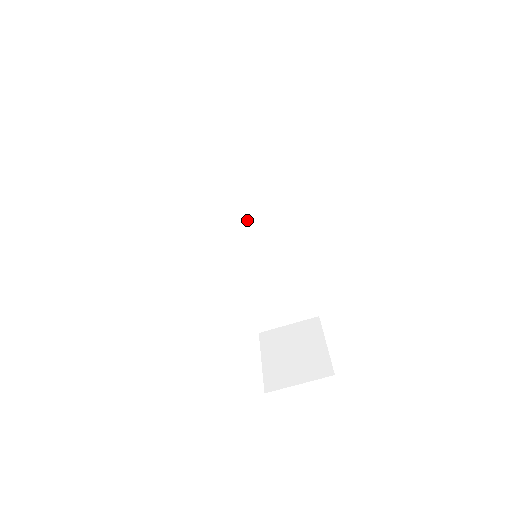
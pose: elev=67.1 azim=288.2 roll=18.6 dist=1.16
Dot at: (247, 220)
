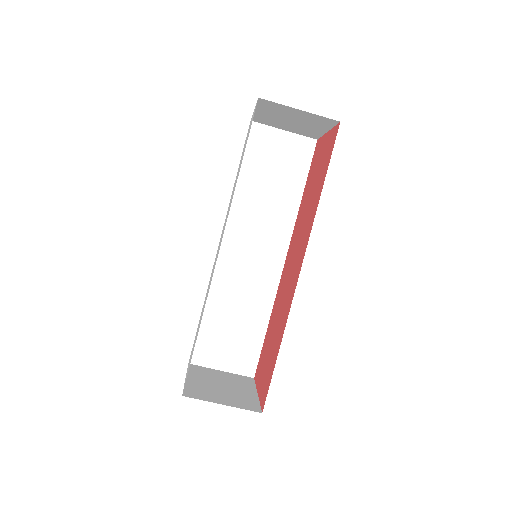
Dot at: (254, 239)
